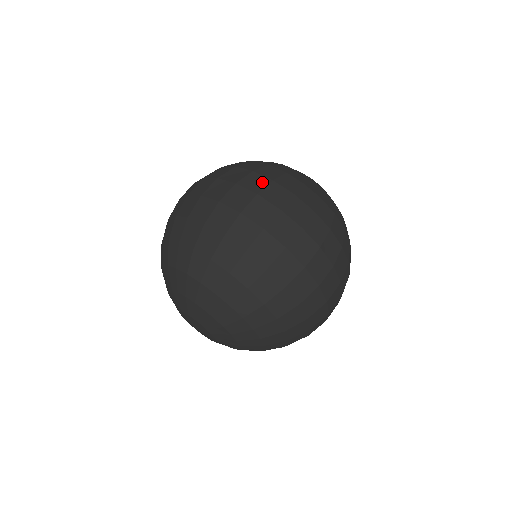
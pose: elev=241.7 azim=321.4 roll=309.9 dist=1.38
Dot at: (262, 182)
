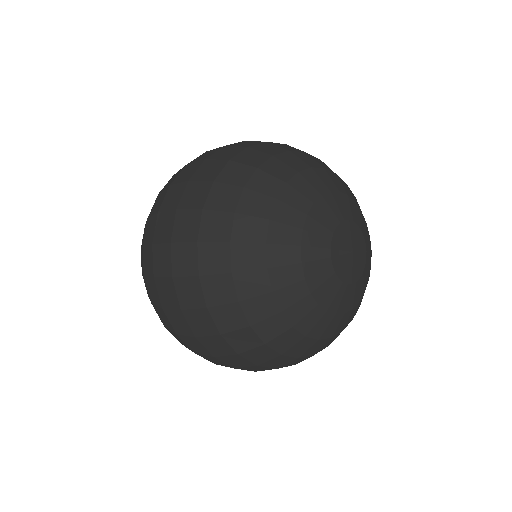
Dot at: (208, 329)
